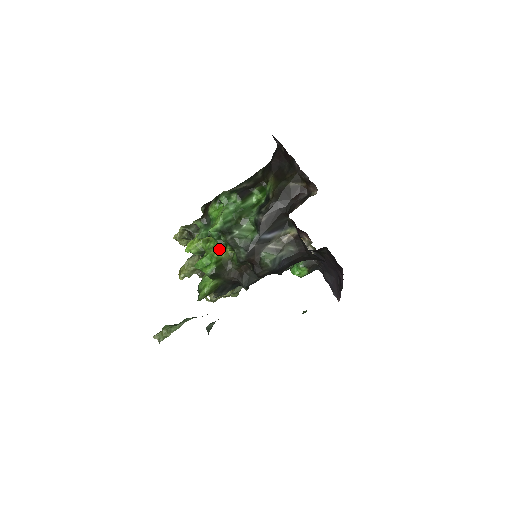
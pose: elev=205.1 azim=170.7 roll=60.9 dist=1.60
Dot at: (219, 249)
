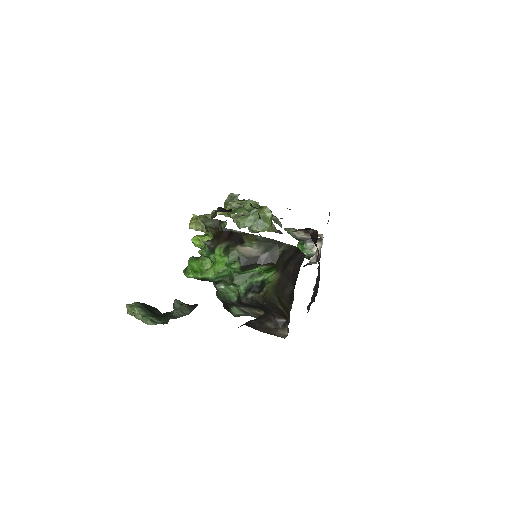
Dot at: occluded
